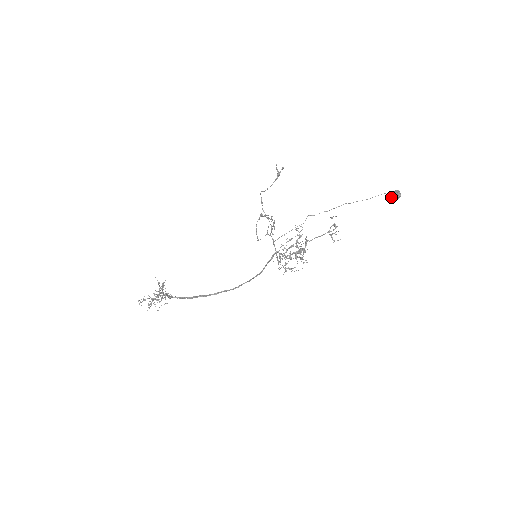
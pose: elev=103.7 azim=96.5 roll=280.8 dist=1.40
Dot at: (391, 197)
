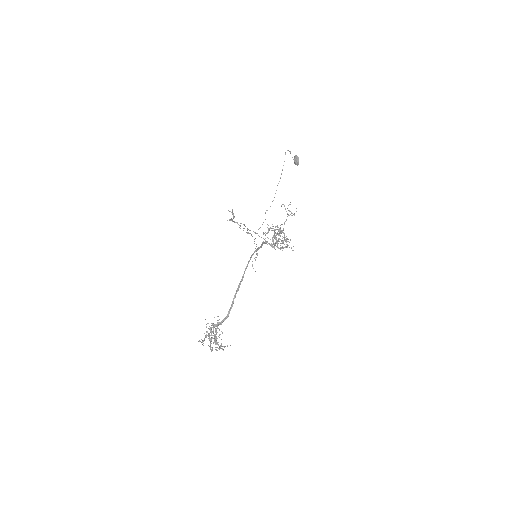
Dot at: (295, 162)
